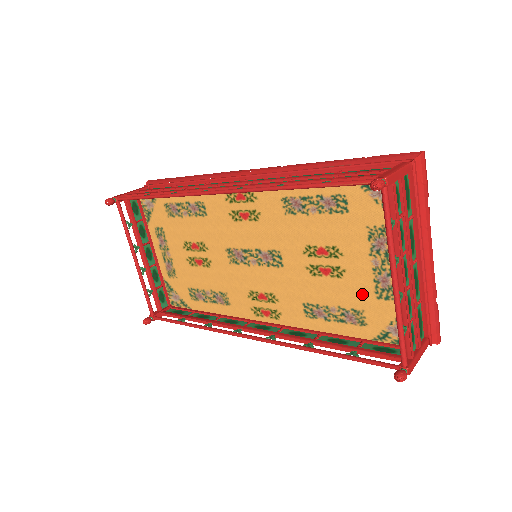
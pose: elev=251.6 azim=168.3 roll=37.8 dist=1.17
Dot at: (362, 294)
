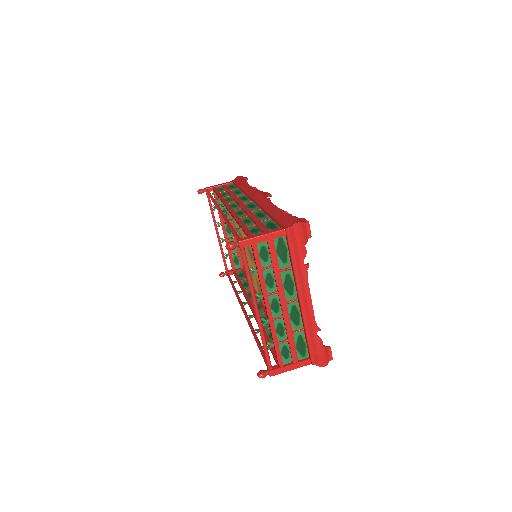
Dot at: occluded
